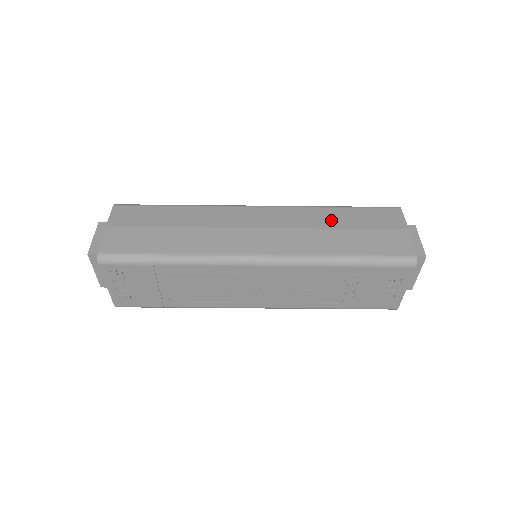
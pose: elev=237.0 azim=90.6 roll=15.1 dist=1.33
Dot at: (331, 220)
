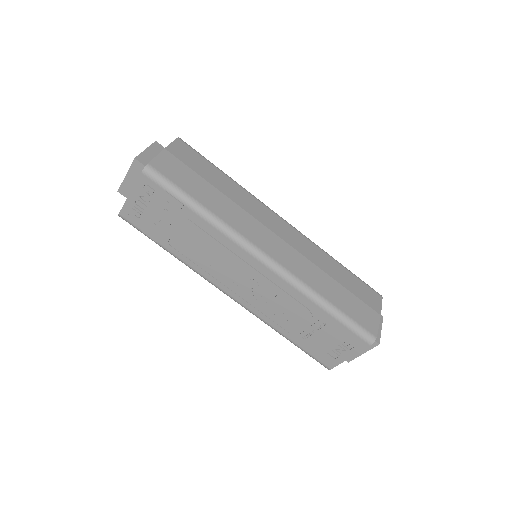
Dot at: (332, 269)
